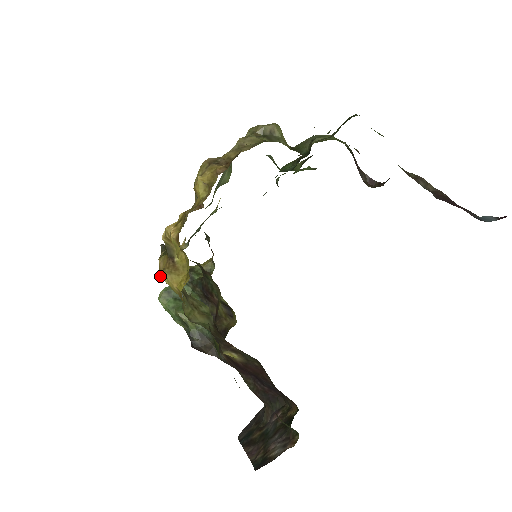
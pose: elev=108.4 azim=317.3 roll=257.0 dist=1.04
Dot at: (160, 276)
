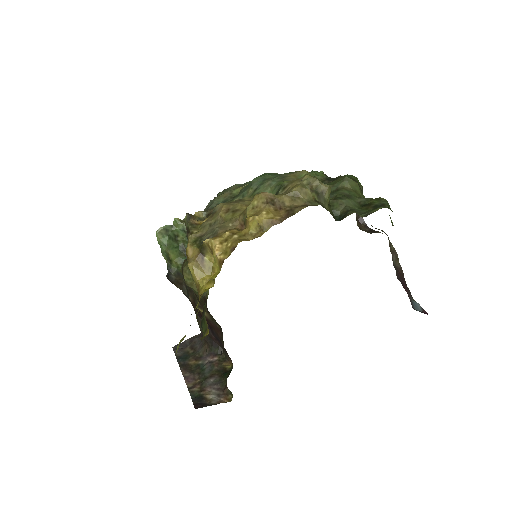
Dot at: (188, 265)
